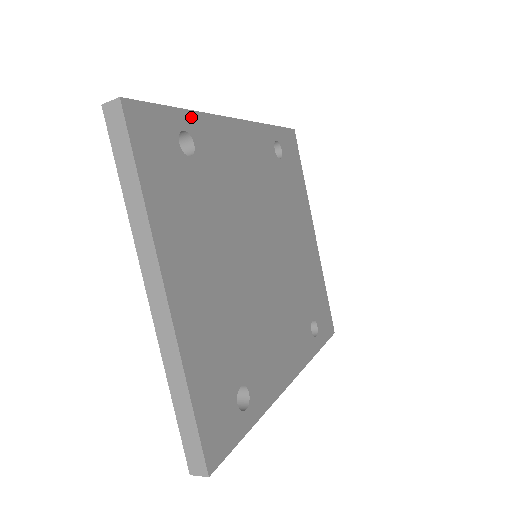
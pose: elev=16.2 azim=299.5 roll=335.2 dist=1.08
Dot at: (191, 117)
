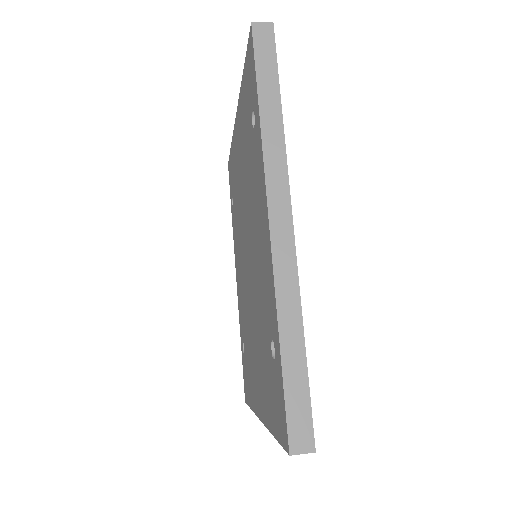
Dot at: (301, 326)
